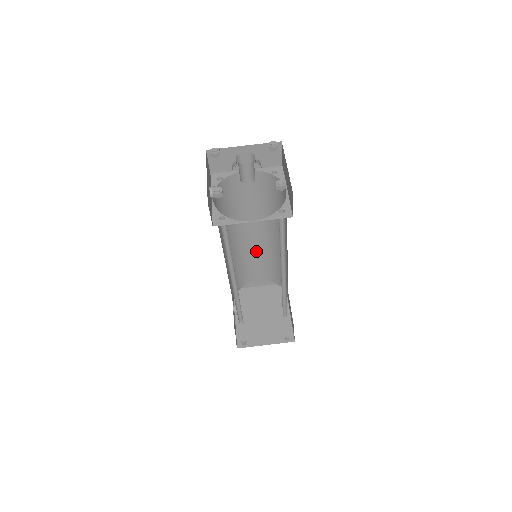
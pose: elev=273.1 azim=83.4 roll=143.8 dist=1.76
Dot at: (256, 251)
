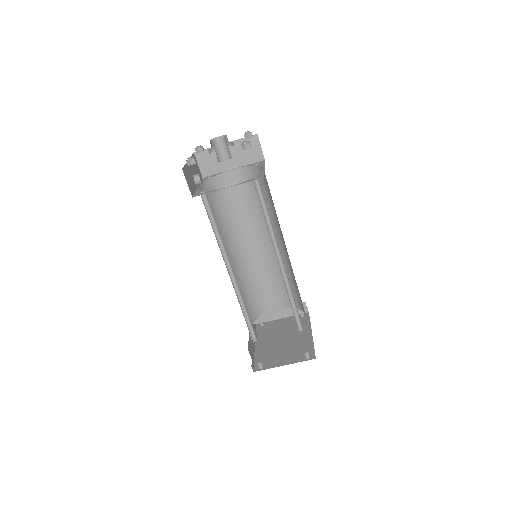
Dot at: (265, 268)
